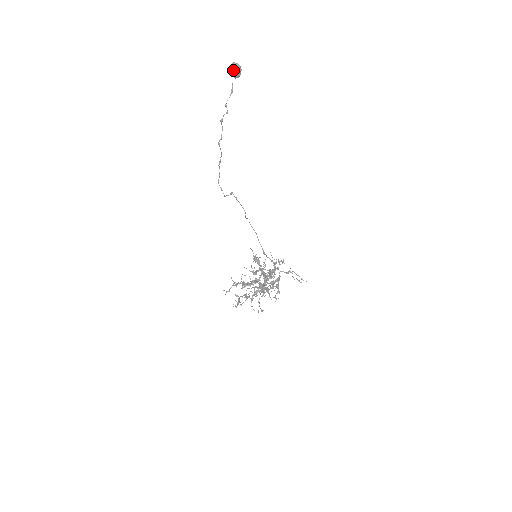
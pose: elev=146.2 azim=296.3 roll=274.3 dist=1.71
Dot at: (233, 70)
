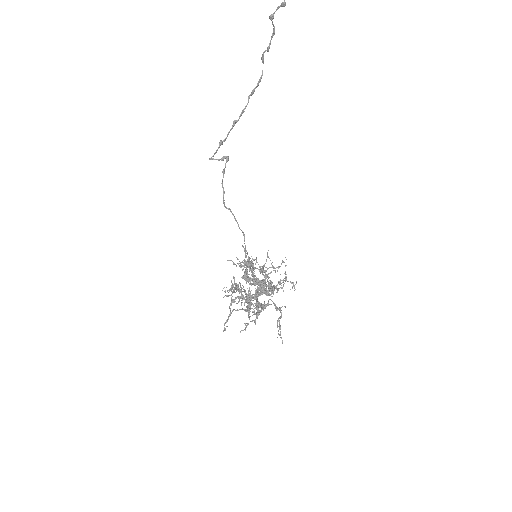
Dot at: out of frame
